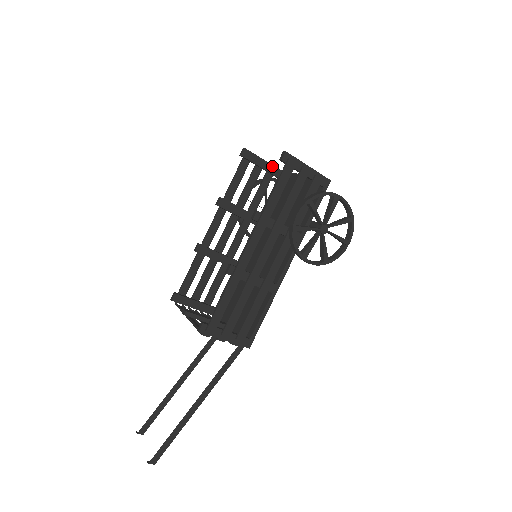
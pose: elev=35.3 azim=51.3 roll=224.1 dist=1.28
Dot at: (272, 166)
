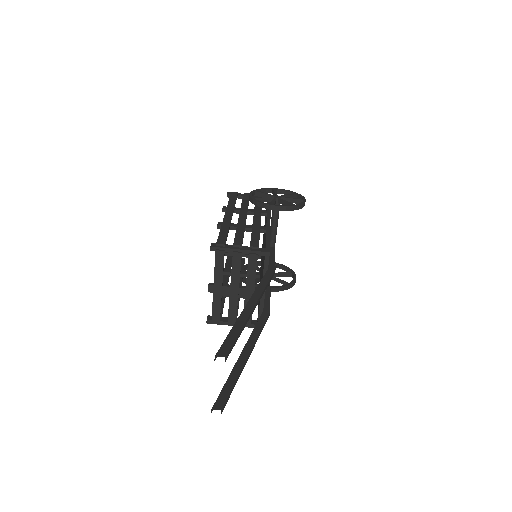
Dot at: occluded
